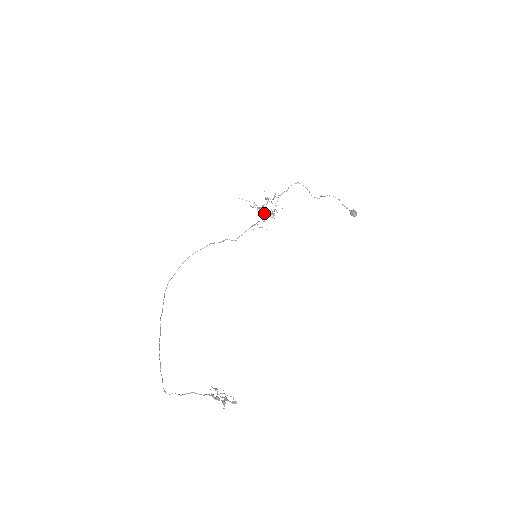
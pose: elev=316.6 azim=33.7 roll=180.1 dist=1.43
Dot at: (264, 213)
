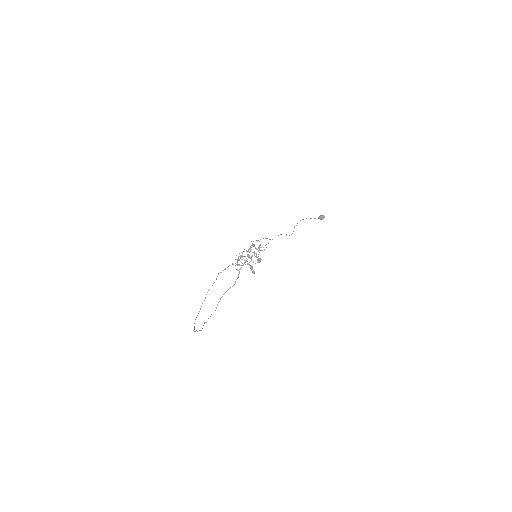
Dot at: occluded
